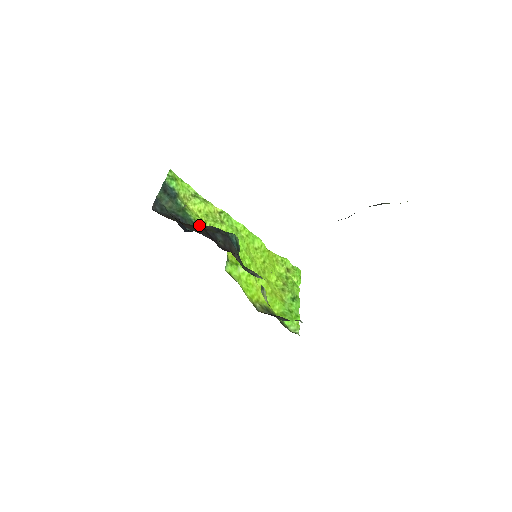
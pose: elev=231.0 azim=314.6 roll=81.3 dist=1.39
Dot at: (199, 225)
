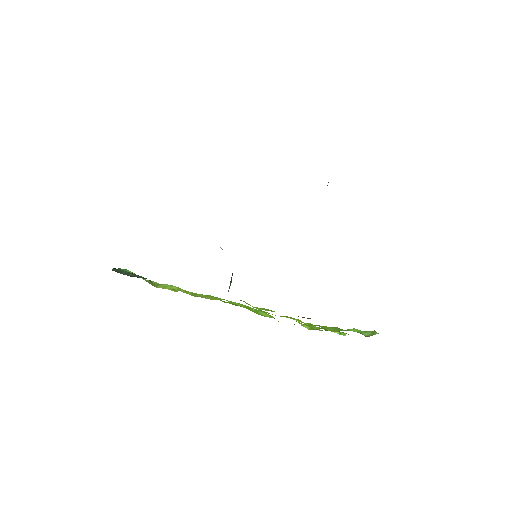
Dot at: occluded
